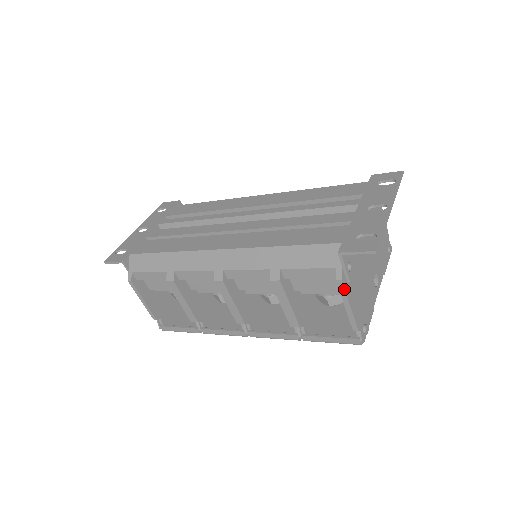
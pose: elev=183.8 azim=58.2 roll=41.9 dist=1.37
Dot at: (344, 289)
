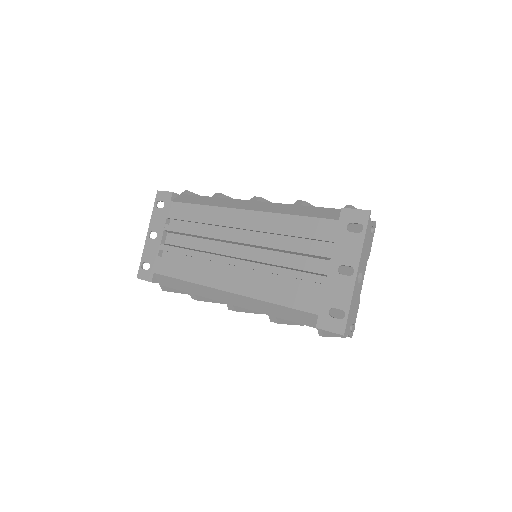
Dot at: occluded
